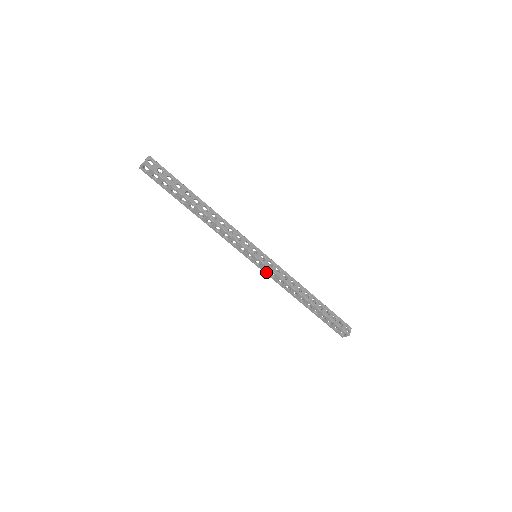
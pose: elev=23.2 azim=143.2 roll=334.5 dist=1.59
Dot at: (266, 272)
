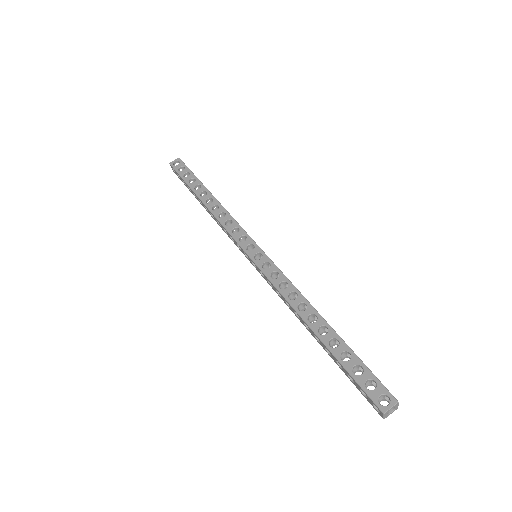
Dot at: (265, 279)
